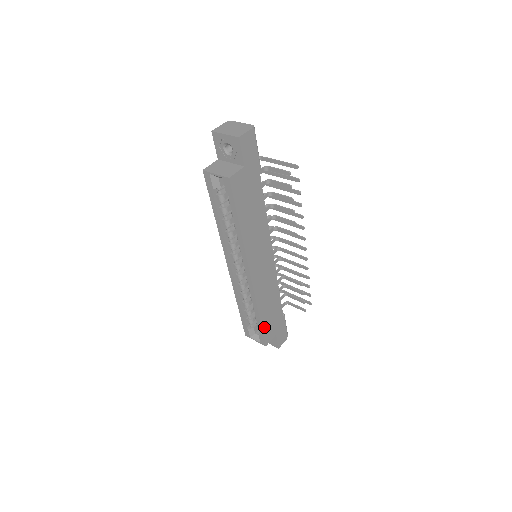
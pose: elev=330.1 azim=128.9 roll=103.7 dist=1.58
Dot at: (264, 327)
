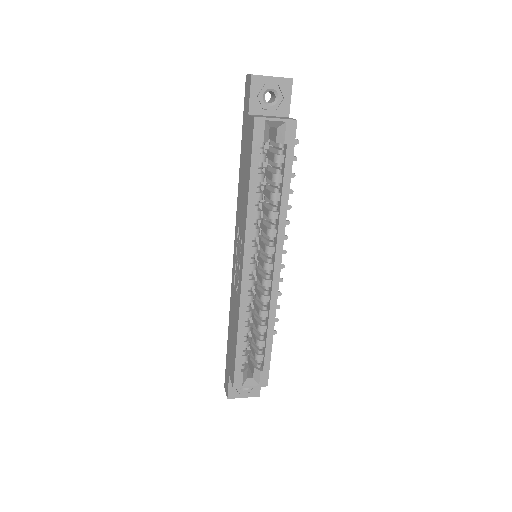
Dot at: (269, 354)
